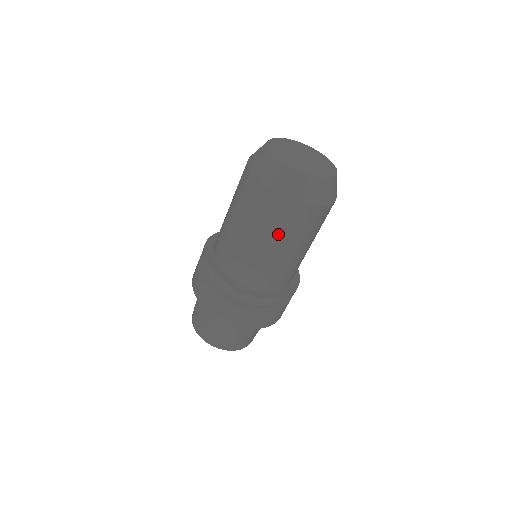
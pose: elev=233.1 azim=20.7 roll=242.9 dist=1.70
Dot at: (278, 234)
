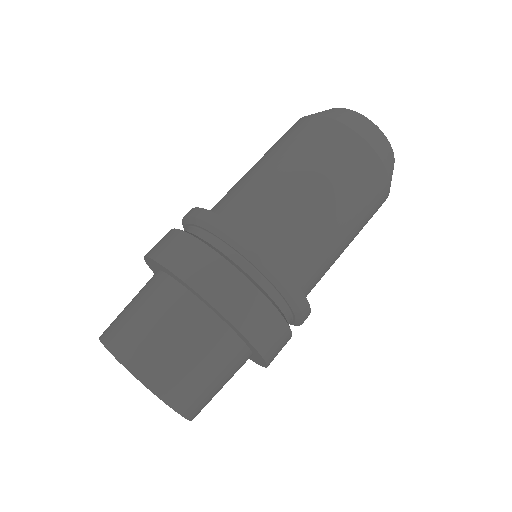
Dot at: (300, 154)
